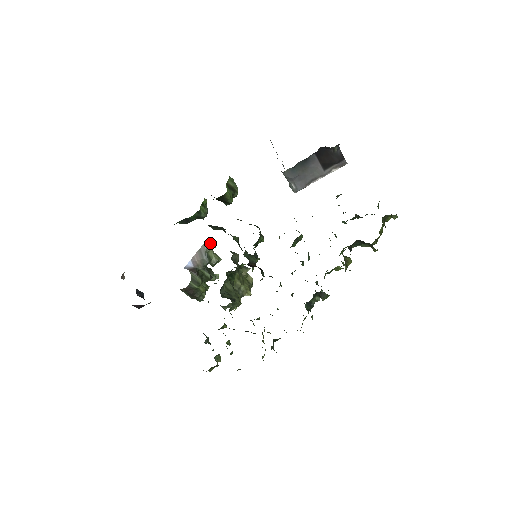
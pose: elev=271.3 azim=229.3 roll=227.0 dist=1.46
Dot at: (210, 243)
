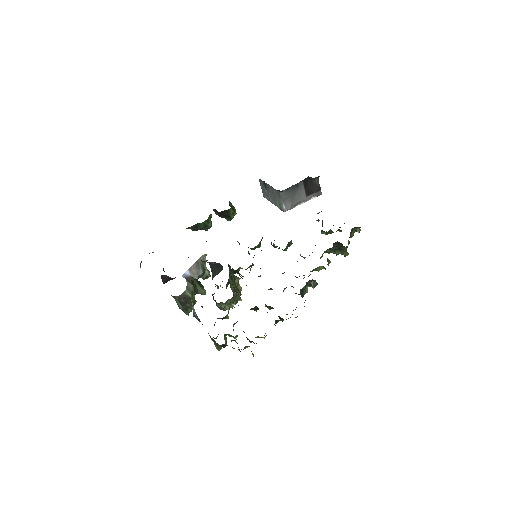
Dot at: occluded
